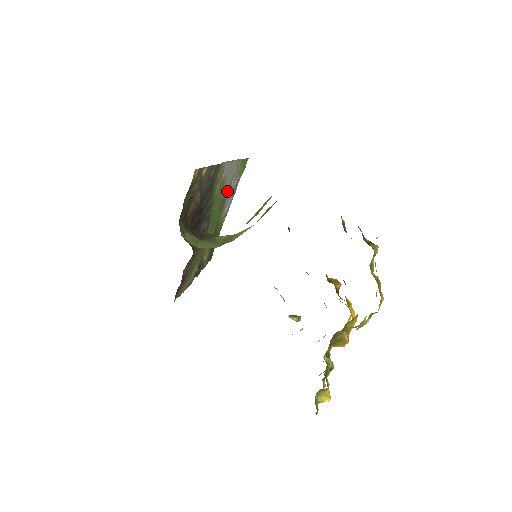
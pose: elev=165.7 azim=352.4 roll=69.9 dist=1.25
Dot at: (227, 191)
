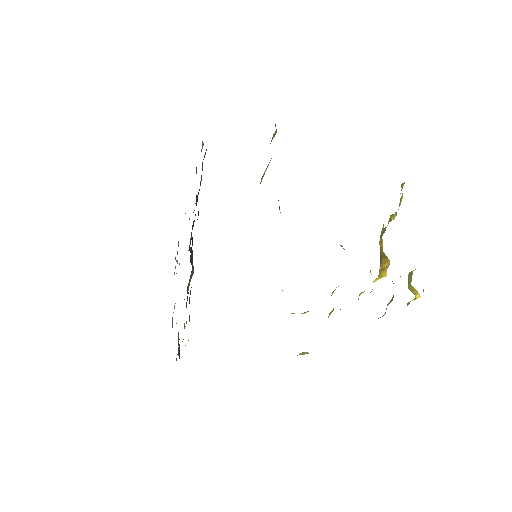
Dot at: occluded
